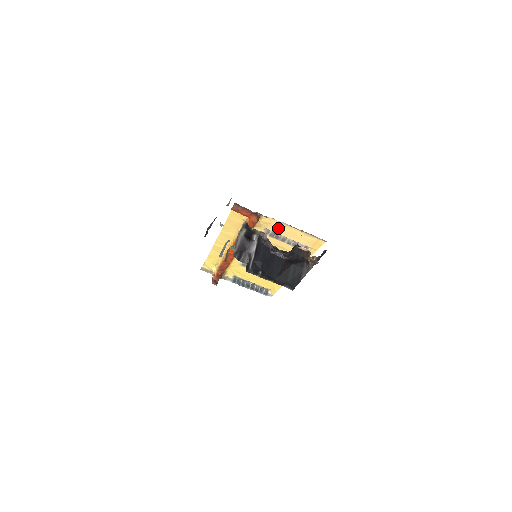
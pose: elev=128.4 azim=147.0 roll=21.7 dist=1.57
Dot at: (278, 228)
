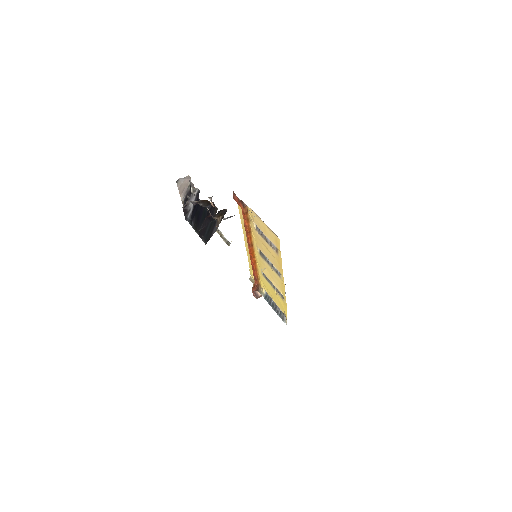
Dot at: (258, 222)
